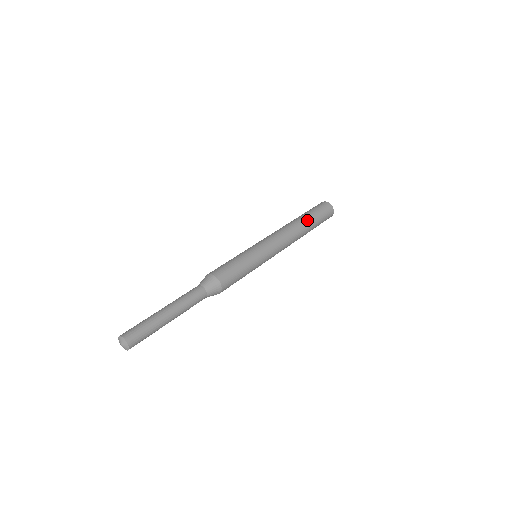
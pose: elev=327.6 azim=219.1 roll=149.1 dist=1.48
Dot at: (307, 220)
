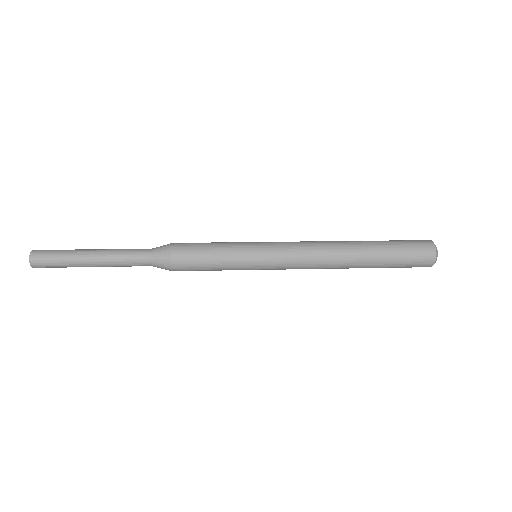
Dot at: (369, 251)
